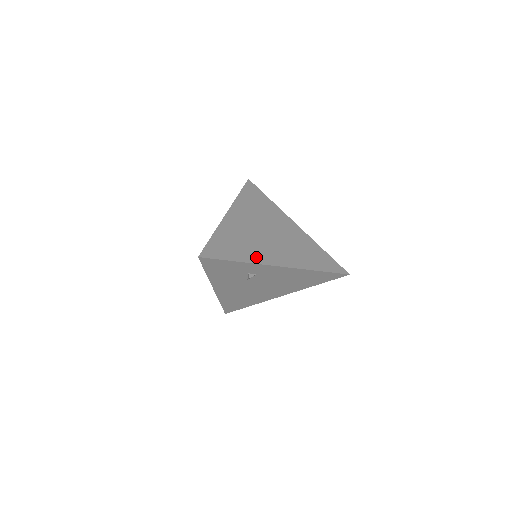
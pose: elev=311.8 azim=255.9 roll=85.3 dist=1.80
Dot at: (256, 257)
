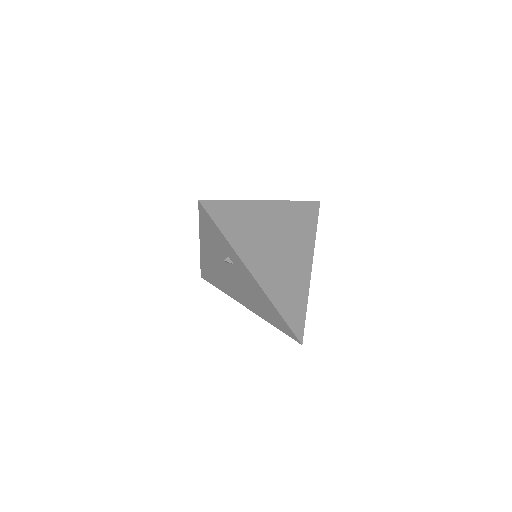
Dot at: (243, 250)
